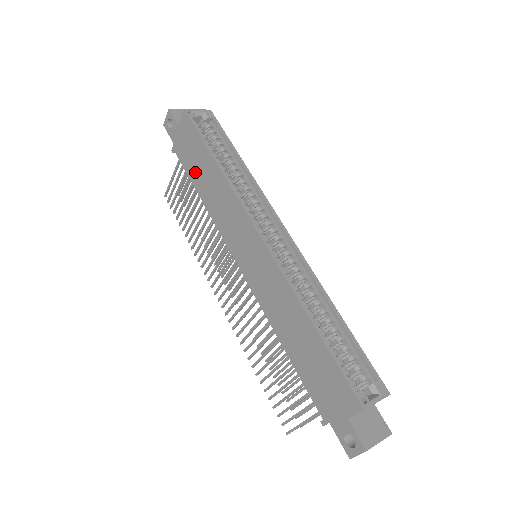
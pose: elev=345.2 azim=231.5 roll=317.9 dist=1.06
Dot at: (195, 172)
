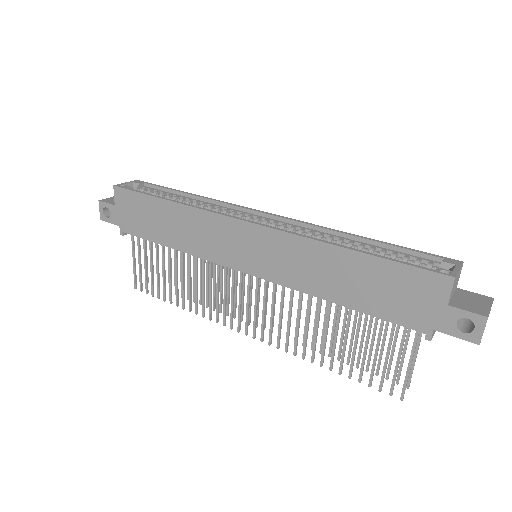
Dot at: (154, 230)
